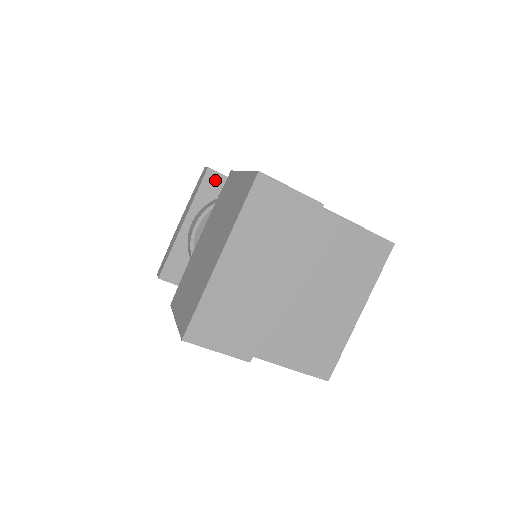
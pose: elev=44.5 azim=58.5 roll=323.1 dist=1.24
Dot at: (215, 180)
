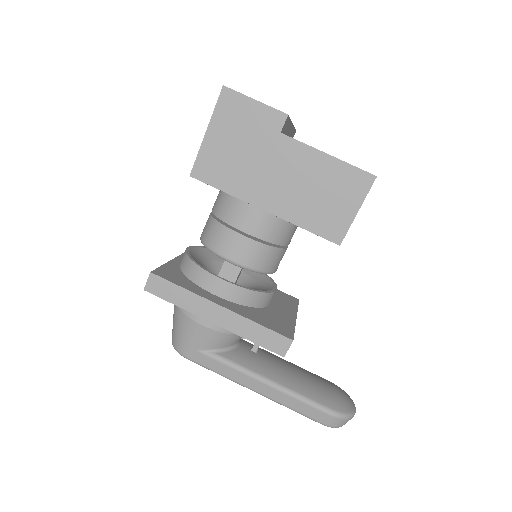
Dot at: occluded
